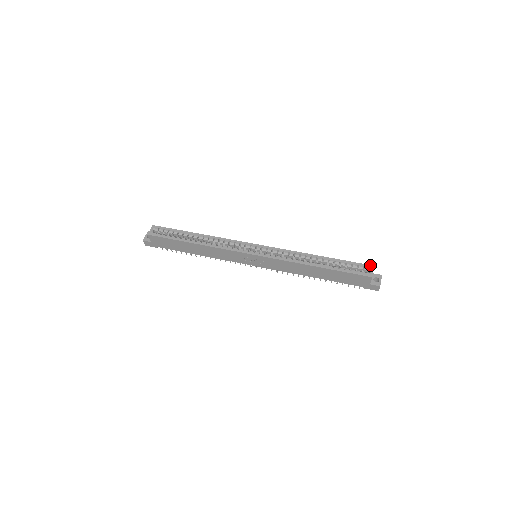
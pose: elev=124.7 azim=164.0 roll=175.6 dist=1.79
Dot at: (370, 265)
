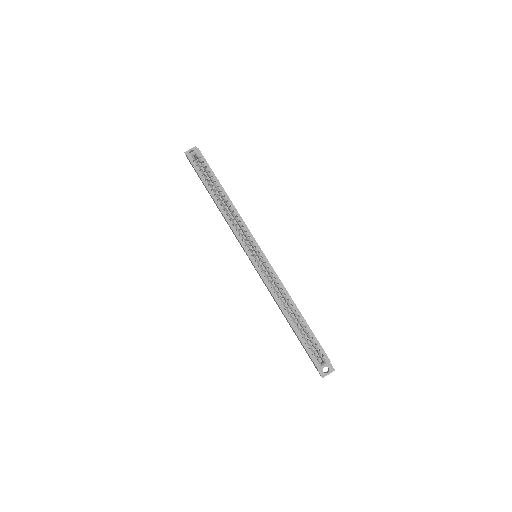
Dot at: occluded
